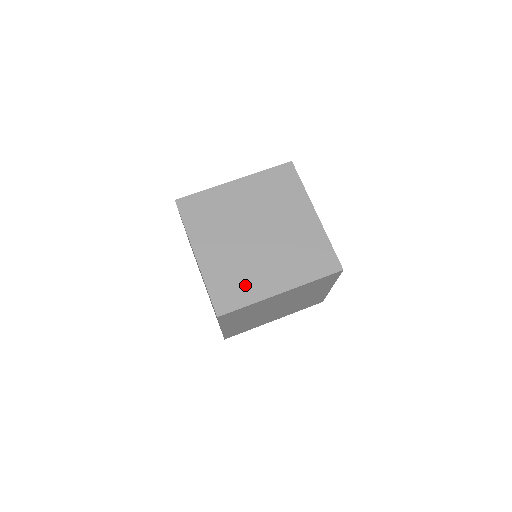
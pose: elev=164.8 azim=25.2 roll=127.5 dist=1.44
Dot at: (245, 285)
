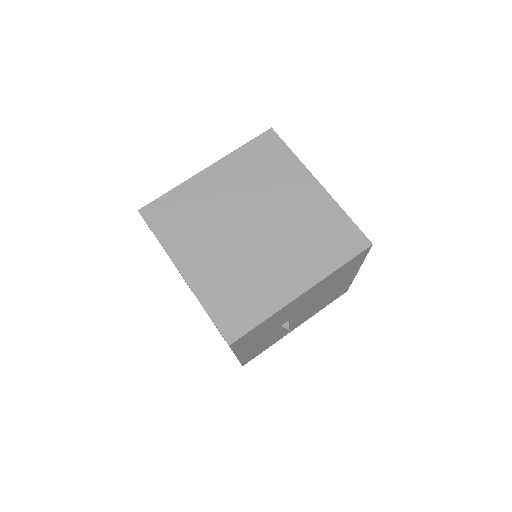
Dot at: (182, 230)
